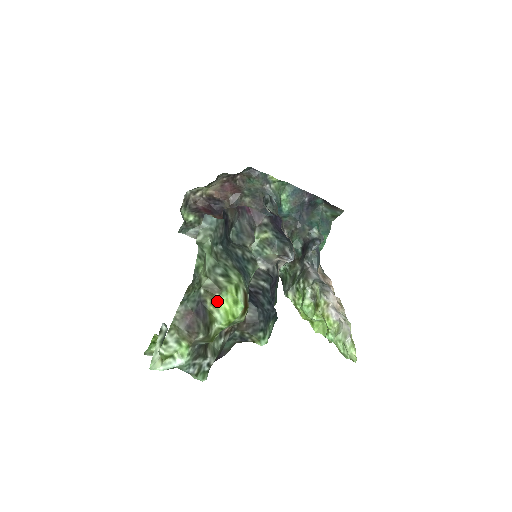
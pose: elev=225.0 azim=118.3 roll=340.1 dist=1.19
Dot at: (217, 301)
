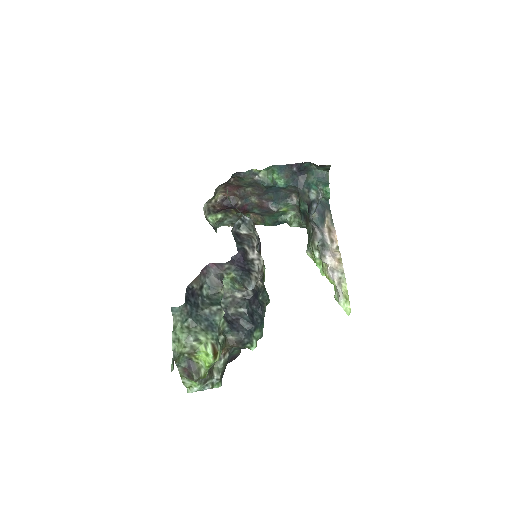
Dot at: (198, 356)
